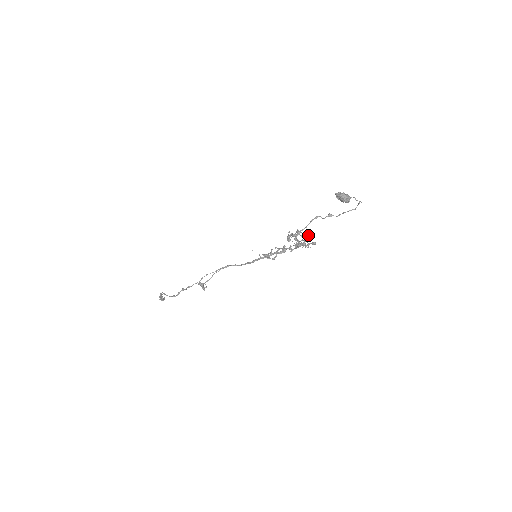
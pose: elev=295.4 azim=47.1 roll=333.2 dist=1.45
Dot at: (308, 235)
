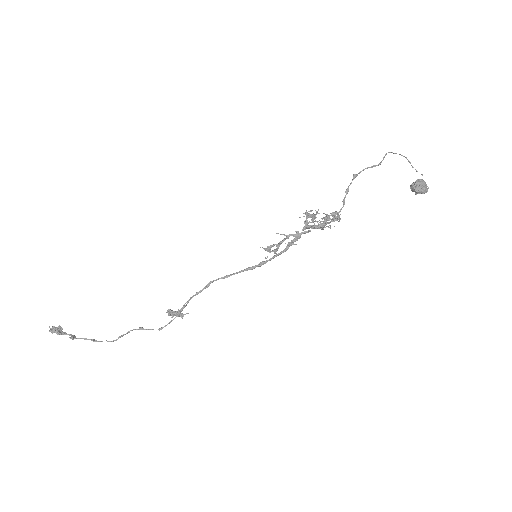
Dot at: occluded
